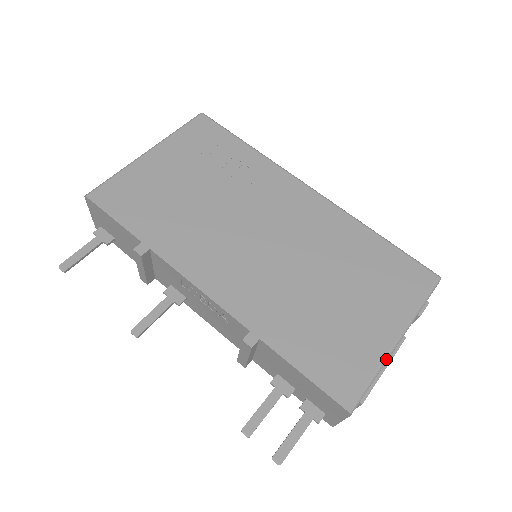
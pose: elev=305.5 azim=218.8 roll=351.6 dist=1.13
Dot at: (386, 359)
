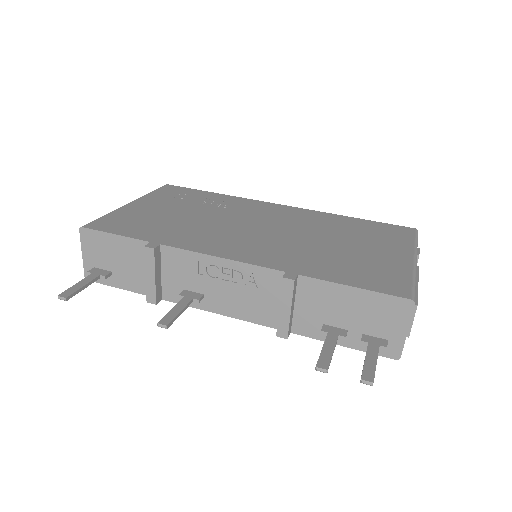
Dot at: (415, 269)
